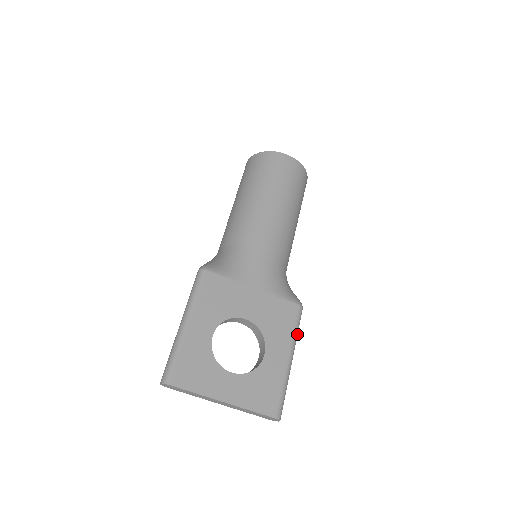
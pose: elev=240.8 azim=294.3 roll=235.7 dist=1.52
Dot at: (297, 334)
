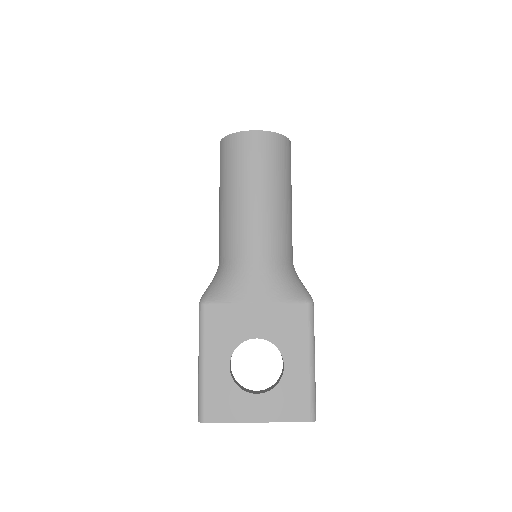
Dot at: (313, 333)
